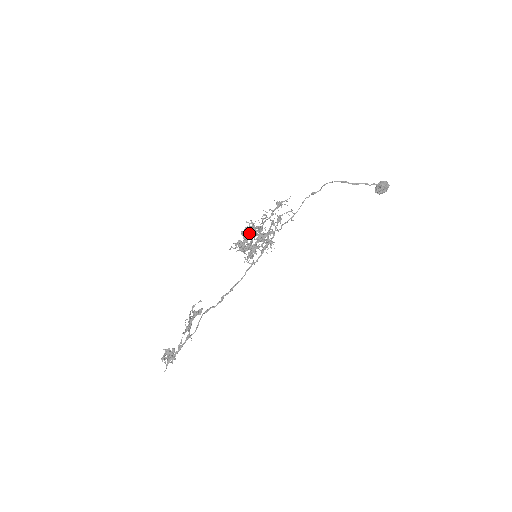
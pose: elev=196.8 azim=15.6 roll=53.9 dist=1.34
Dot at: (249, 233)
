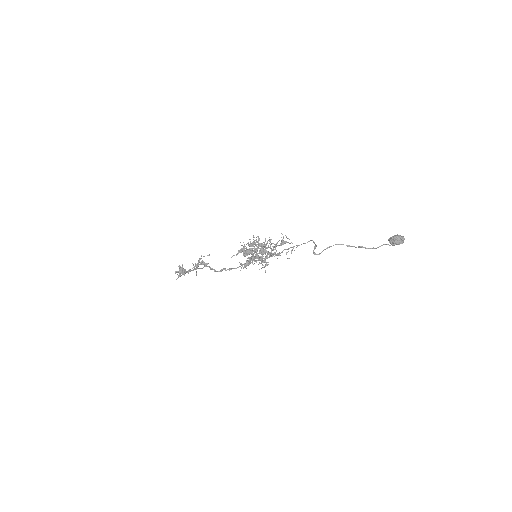
Dot at: (254, 244)
